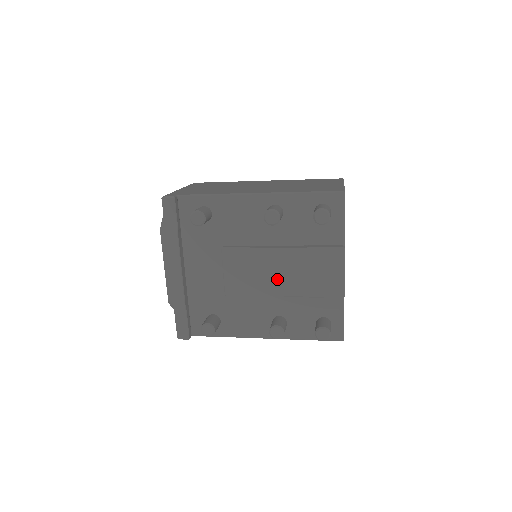
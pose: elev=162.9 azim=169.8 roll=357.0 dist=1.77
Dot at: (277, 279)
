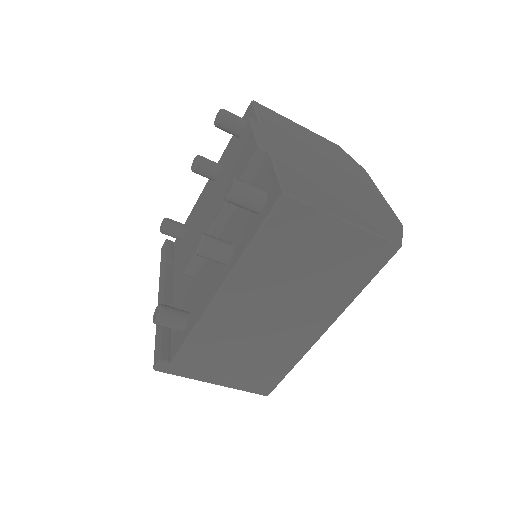
Dot at: (213, 208)
